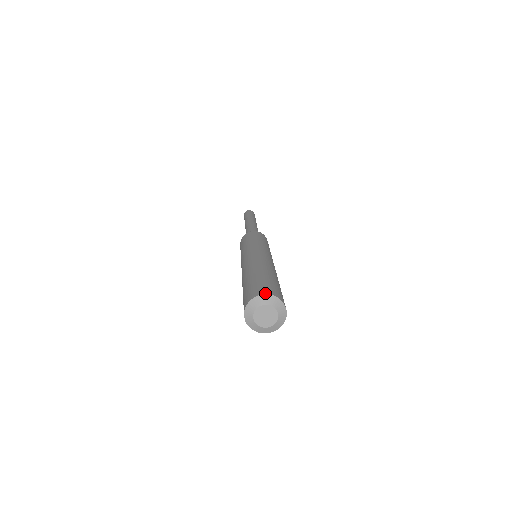
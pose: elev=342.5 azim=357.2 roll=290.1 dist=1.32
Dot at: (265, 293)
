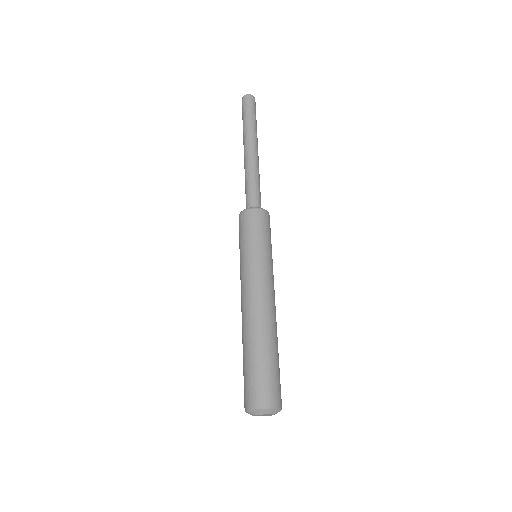
Dot at: (256, 407)
